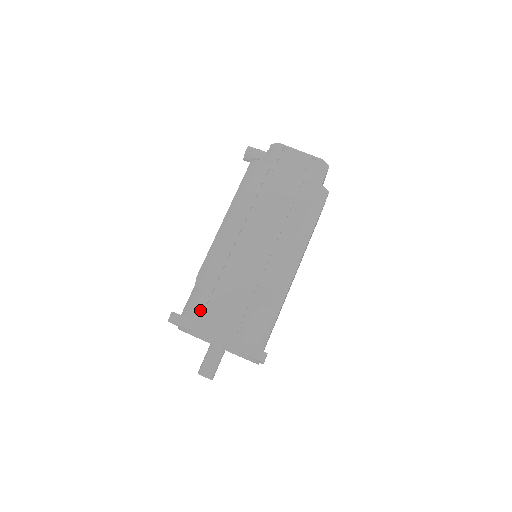
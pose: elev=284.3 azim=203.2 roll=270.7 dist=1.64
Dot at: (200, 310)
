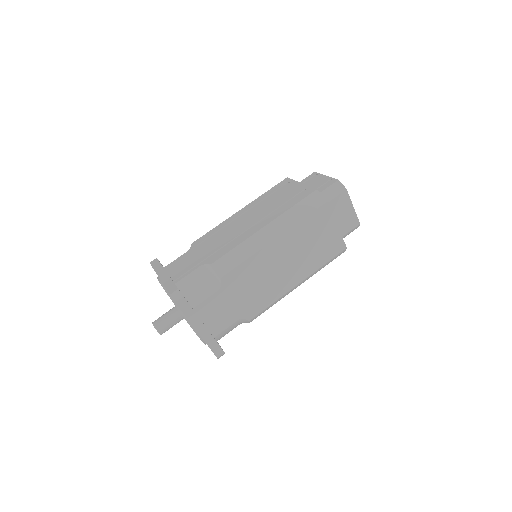
Dot at: (173, 261)
